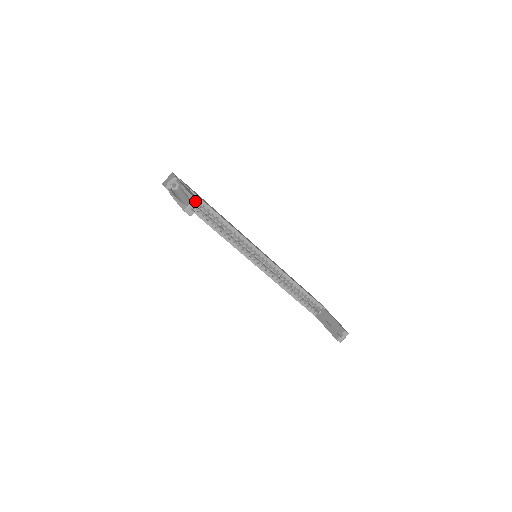
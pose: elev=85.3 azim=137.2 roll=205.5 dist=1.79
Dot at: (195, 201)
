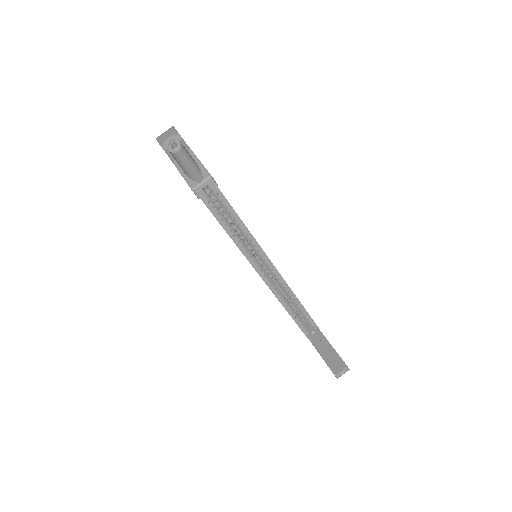
Dot at: (211, 178)
